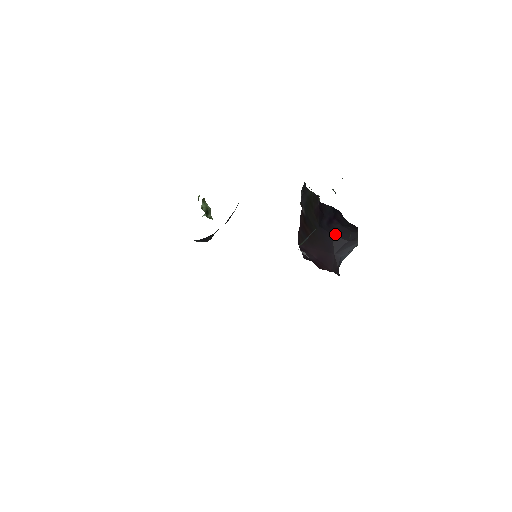
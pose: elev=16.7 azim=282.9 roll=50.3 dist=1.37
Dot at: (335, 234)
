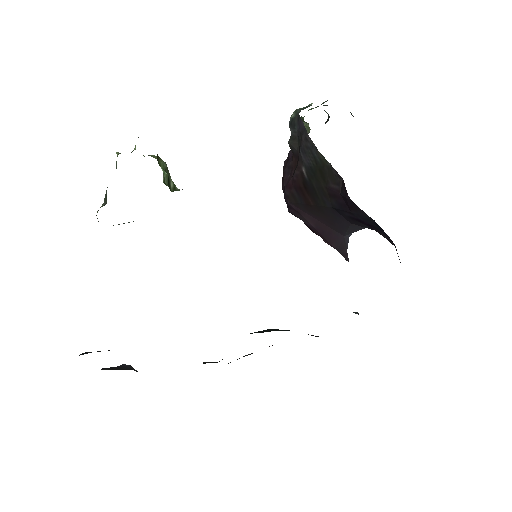
Dot at: (355, 224)
